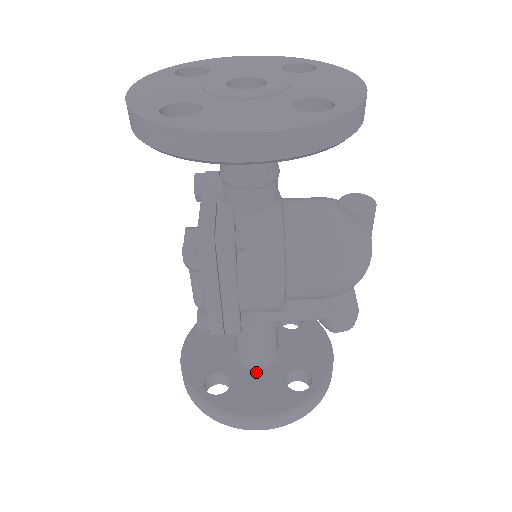
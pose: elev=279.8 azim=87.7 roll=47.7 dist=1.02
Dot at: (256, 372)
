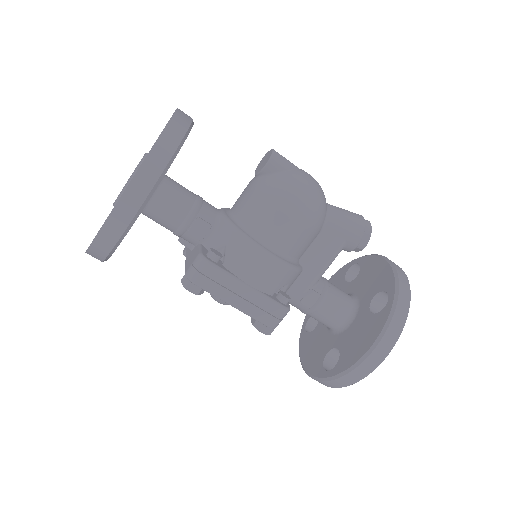
Dot at: (350, 327)
